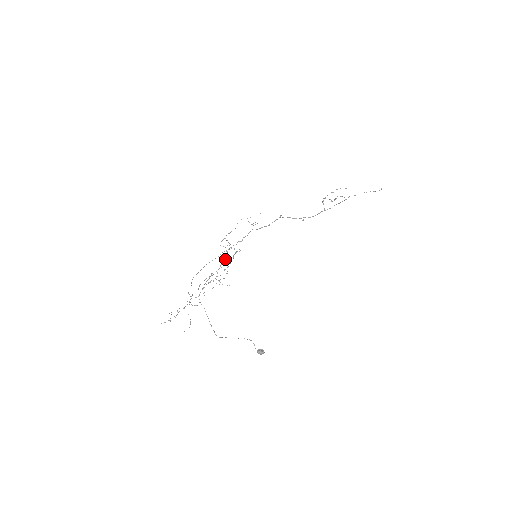
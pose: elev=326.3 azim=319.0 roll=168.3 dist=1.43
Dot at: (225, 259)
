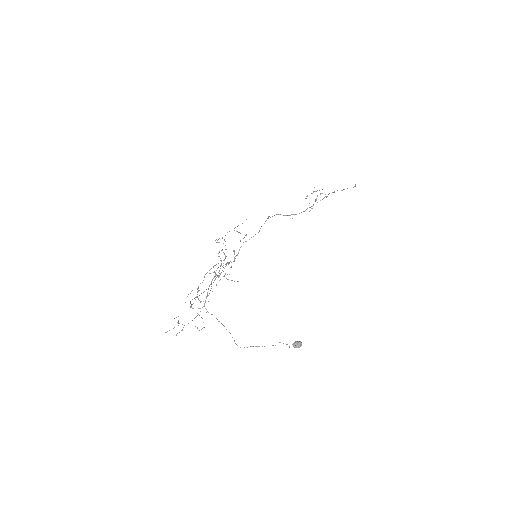
Dot at: occluded
